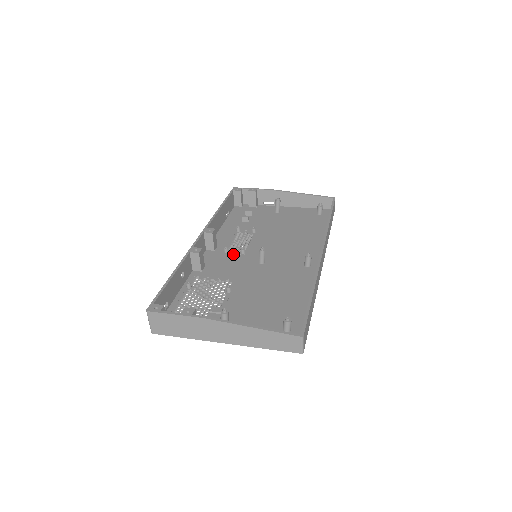
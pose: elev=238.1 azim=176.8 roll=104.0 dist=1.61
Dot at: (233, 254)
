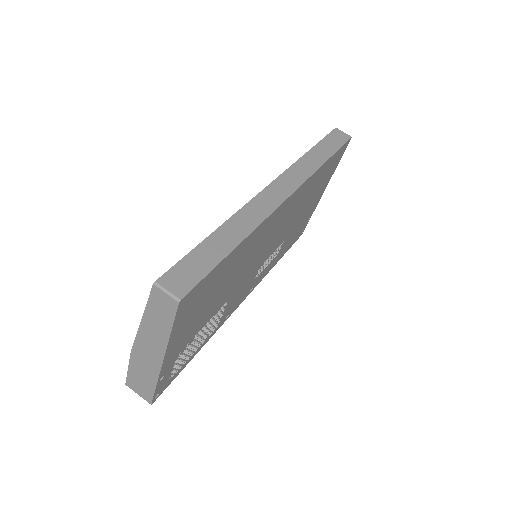
Dot at: occluded
